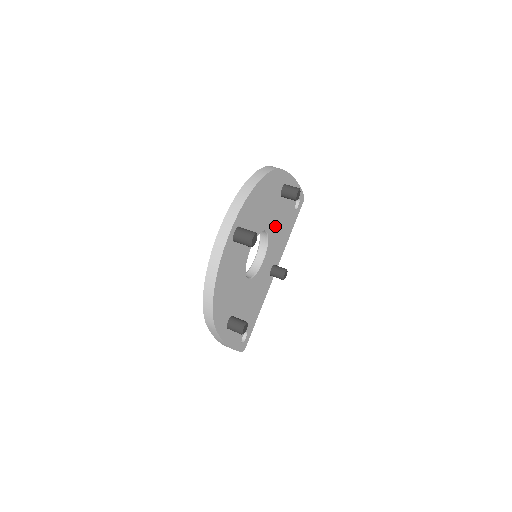
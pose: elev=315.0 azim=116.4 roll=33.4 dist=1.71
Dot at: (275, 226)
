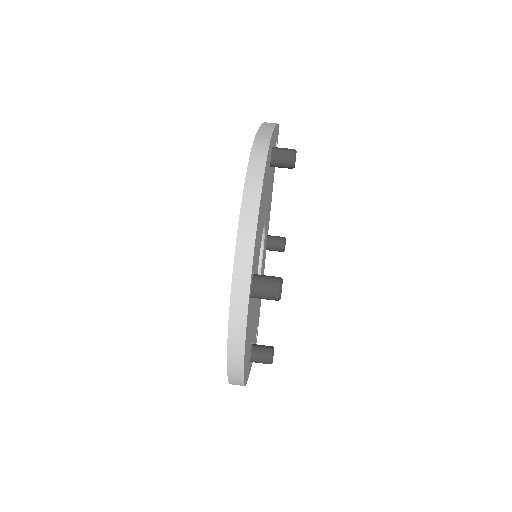
Dot at: occluded
